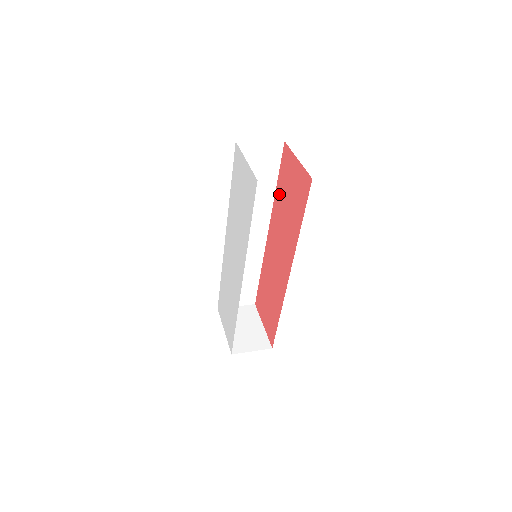
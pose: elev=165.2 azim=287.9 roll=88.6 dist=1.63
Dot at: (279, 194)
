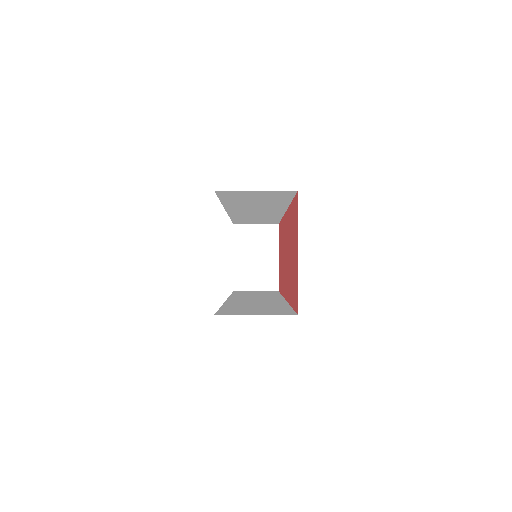
Dot at: (290, 219)
